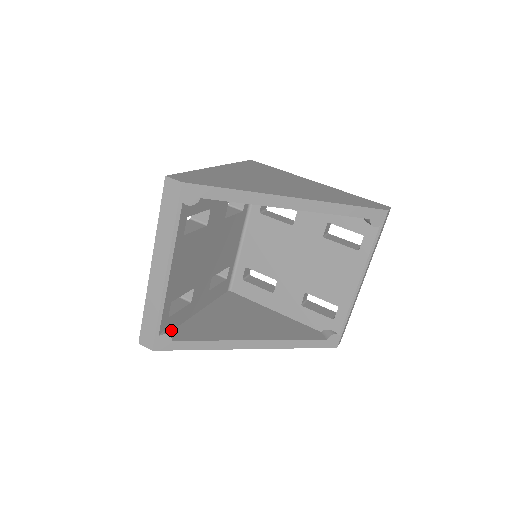
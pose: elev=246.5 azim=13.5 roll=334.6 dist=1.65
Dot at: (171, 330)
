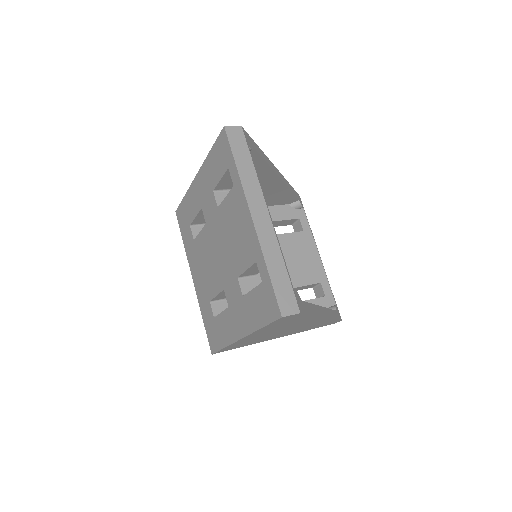
Dot at: occluded
